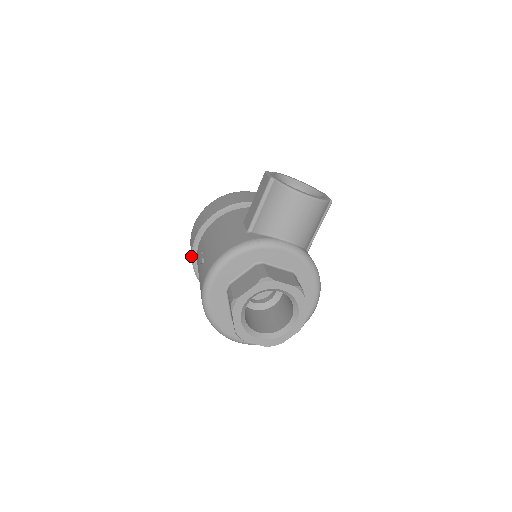
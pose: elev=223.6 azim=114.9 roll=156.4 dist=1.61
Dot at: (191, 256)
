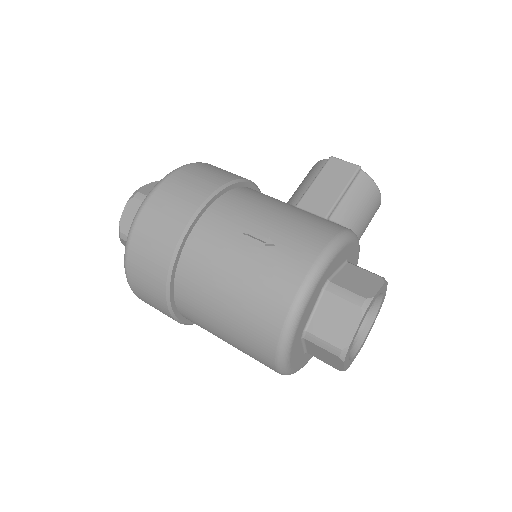
Dot at: (176, 233)
